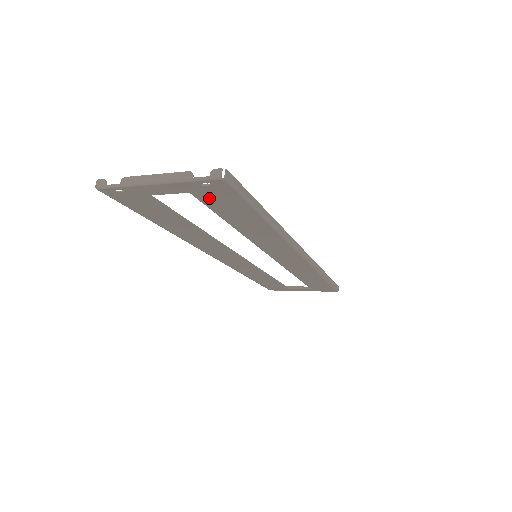
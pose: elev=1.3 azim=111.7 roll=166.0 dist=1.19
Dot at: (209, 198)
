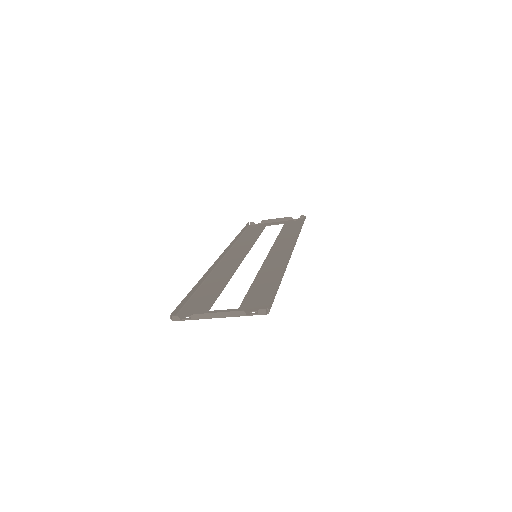
Dot at: (250, 304)
